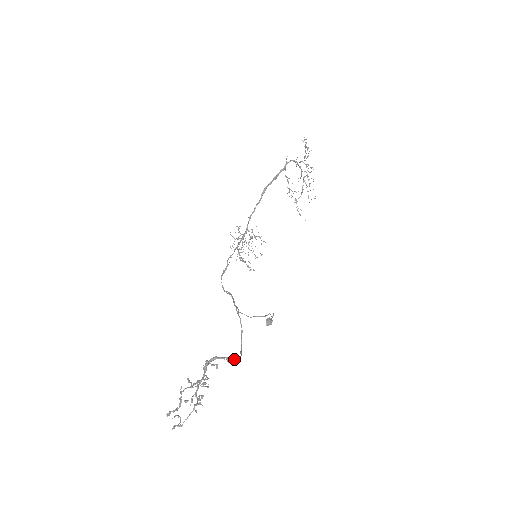
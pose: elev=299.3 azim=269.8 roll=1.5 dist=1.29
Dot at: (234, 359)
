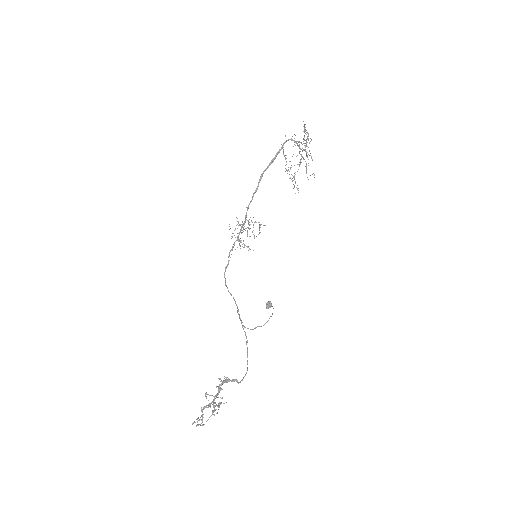
Dot at: occluded
